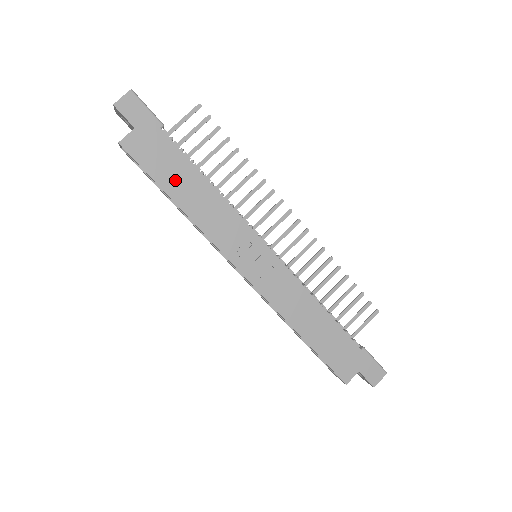
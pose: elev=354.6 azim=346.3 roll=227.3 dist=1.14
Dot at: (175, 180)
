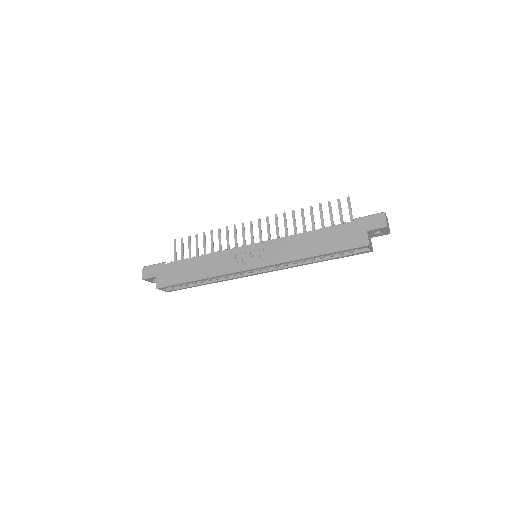
Dot at: (187, 273)
